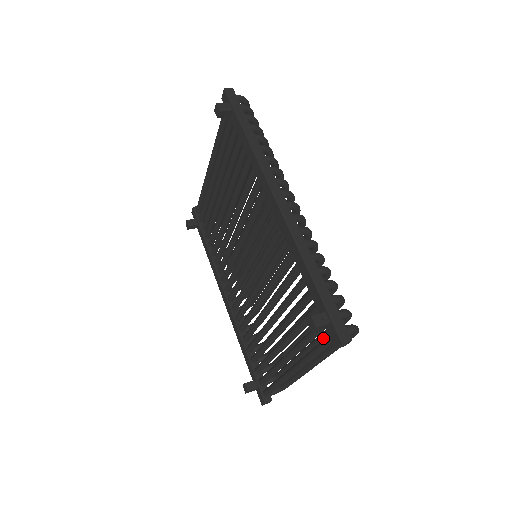
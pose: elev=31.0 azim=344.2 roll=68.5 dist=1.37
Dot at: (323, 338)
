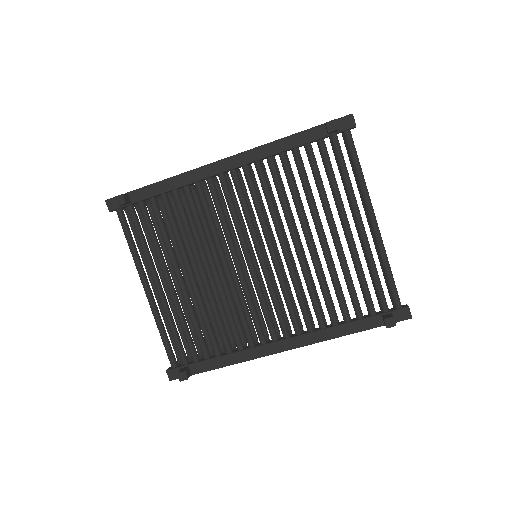
Dot at: occluded
